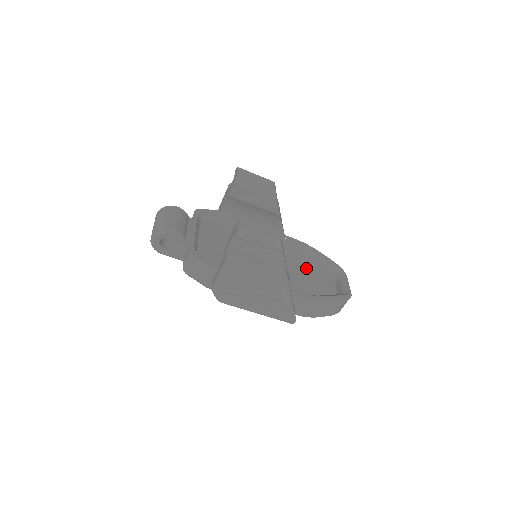
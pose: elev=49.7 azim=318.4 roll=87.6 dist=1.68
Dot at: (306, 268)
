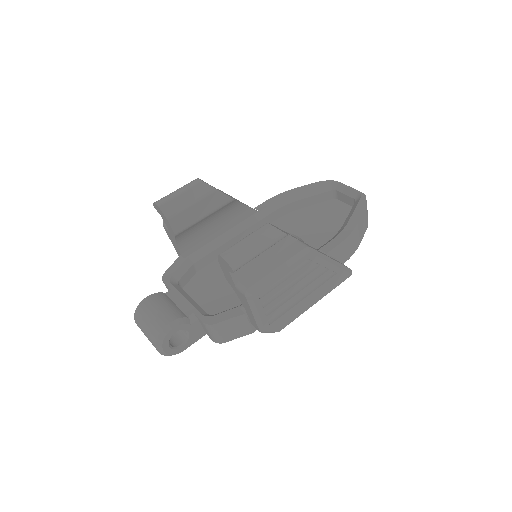
Dot at: (301, 214)
